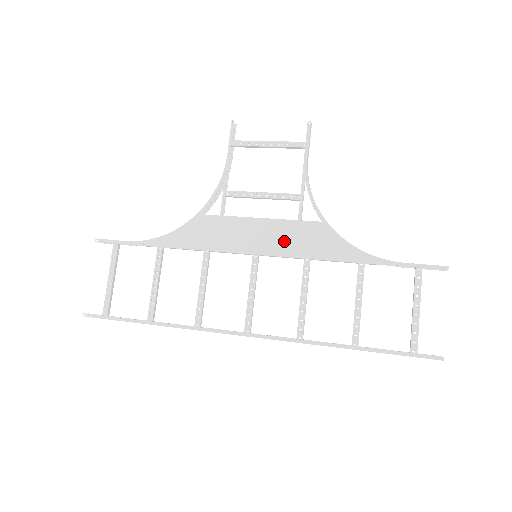
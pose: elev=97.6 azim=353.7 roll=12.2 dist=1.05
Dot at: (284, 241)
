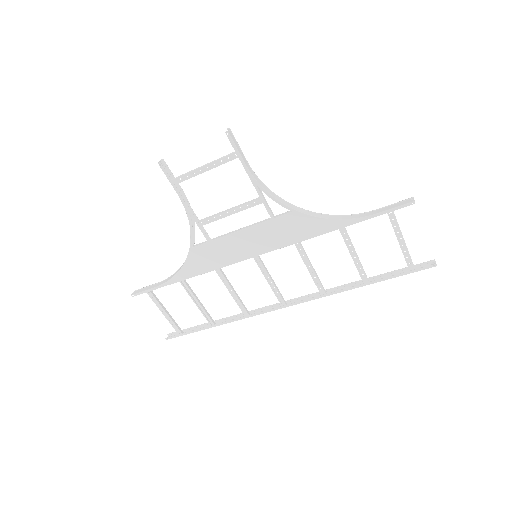
Dot at: (271, 239)
